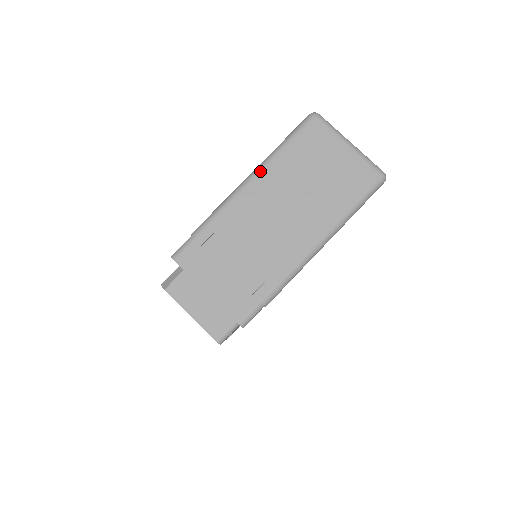
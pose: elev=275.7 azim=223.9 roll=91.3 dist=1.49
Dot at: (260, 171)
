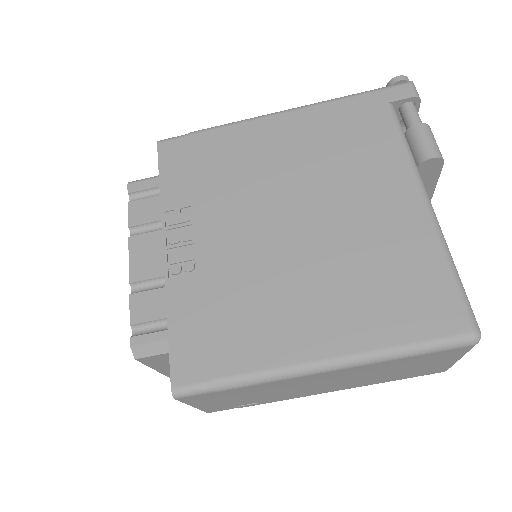
Dot at: (352, 367)
